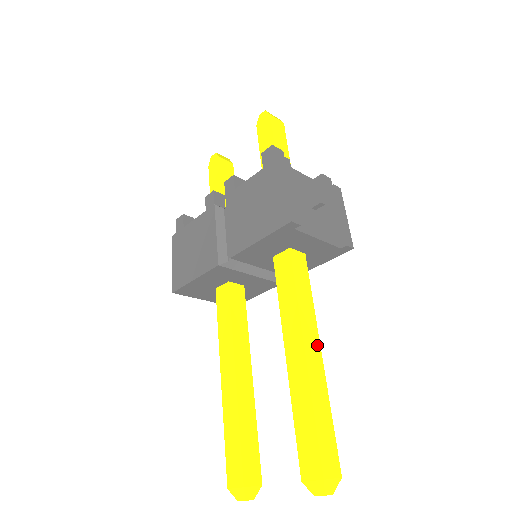
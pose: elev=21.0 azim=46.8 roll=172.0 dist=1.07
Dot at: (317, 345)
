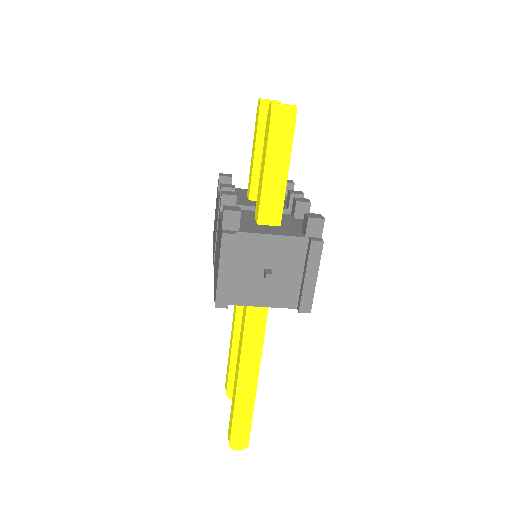
Dot at: (255, 371)
